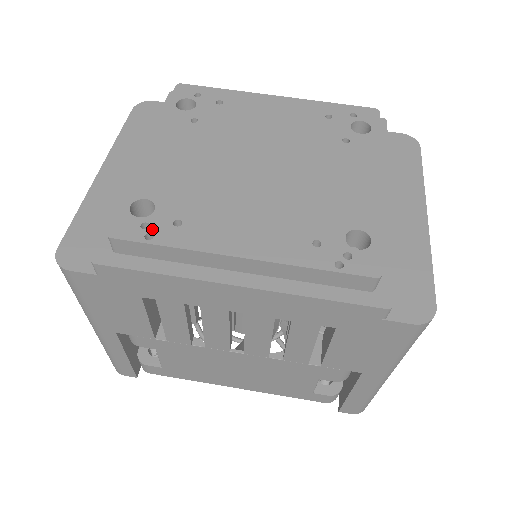
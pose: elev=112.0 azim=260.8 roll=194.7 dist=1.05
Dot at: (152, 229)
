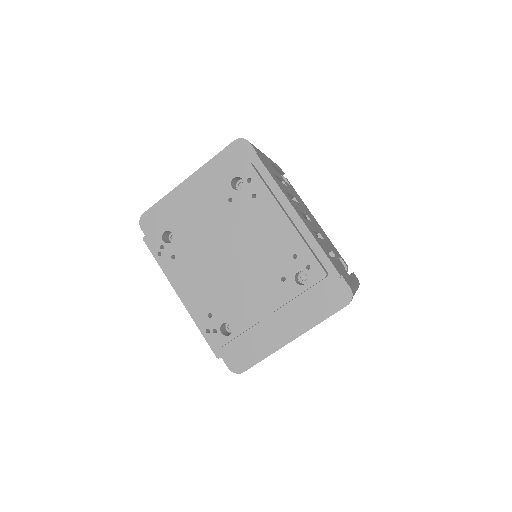
Dot at: (163, 251)
